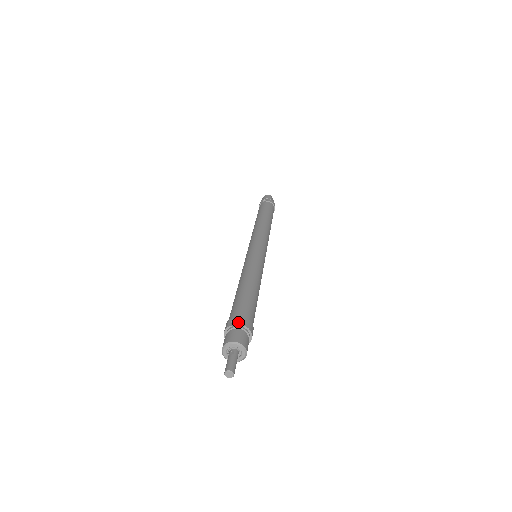
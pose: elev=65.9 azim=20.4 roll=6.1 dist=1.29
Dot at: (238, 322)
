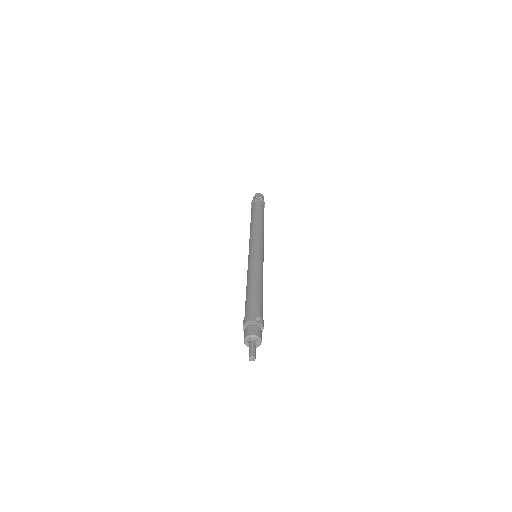
Dot at: (261, 322)
